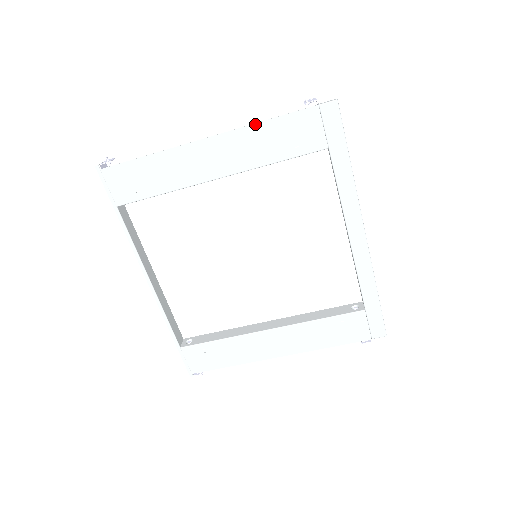
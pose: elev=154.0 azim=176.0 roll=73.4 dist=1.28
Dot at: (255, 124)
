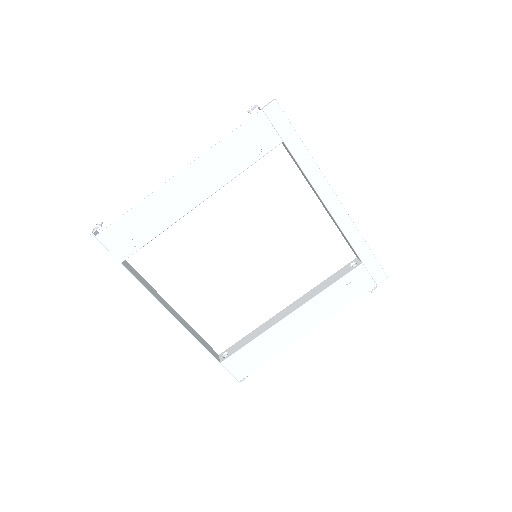
Dot at: (215, 145)
